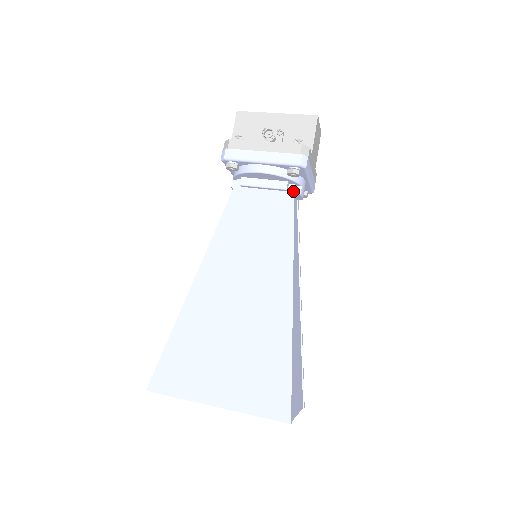
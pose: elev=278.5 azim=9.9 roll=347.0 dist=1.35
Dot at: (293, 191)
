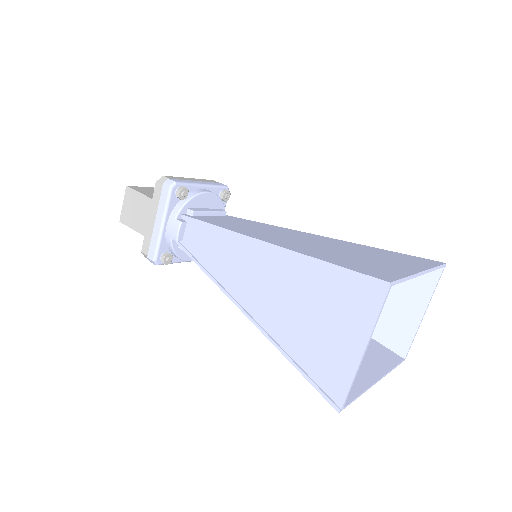
Dot at: (229, 216)
